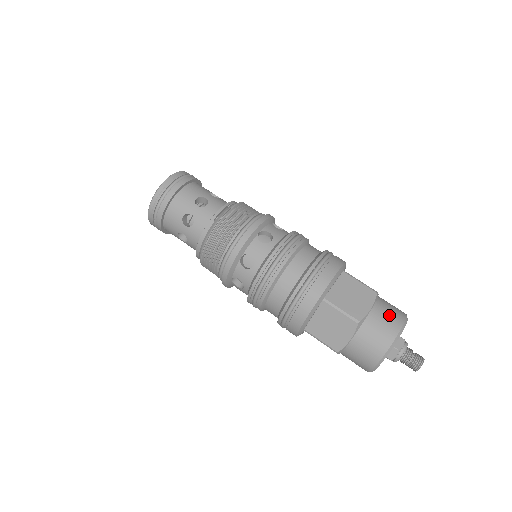
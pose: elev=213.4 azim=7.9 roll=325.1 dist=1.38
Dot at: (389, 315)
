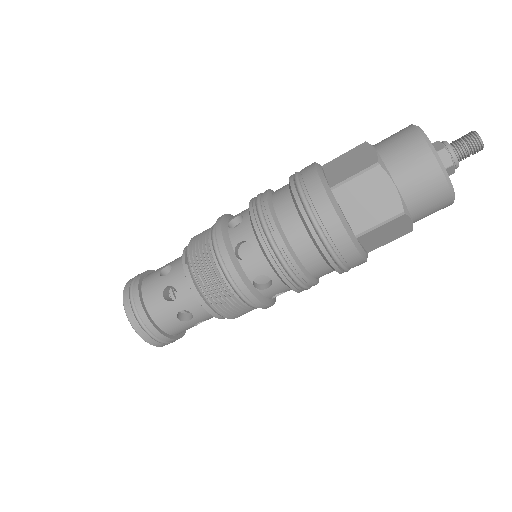
Dot at: (394, 136)
